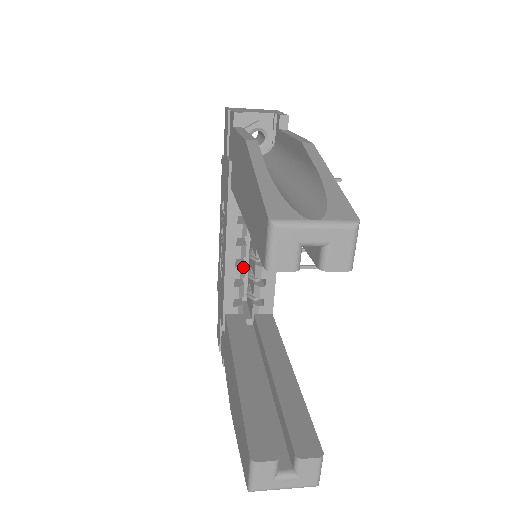
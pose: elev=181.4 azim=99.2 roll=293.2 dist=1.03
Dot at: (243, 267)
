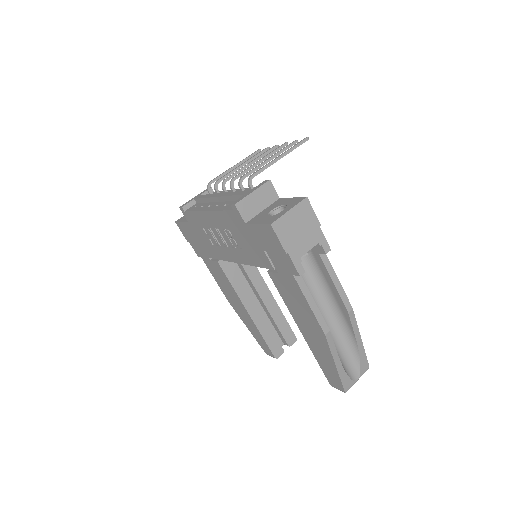
Dot at: occluded
